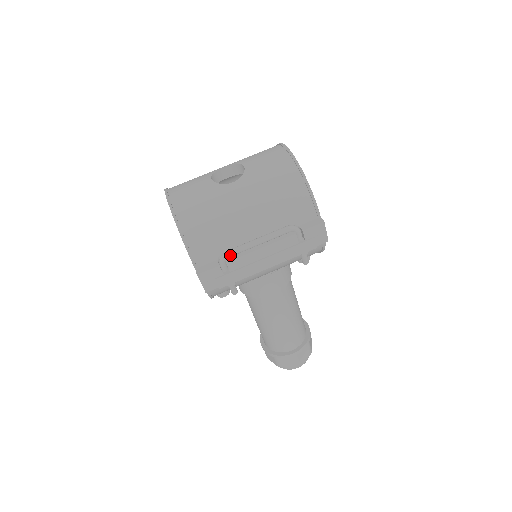
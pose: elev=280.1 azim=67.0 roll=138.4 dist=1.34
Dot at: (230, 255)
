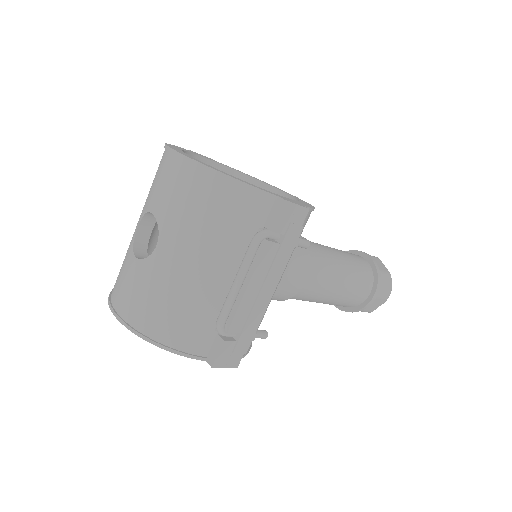
Dot at: (224, 322)
